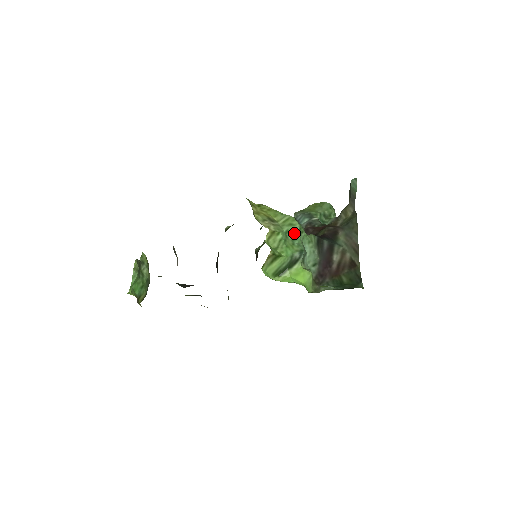
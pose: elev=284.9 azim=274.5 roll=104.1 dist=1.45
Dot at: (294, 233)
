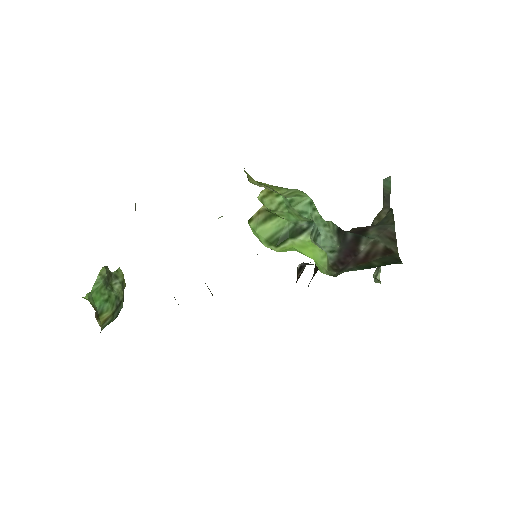
Dot at: (302, 205)
